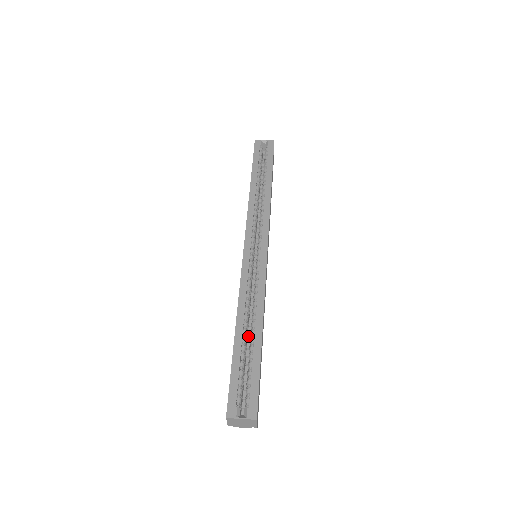
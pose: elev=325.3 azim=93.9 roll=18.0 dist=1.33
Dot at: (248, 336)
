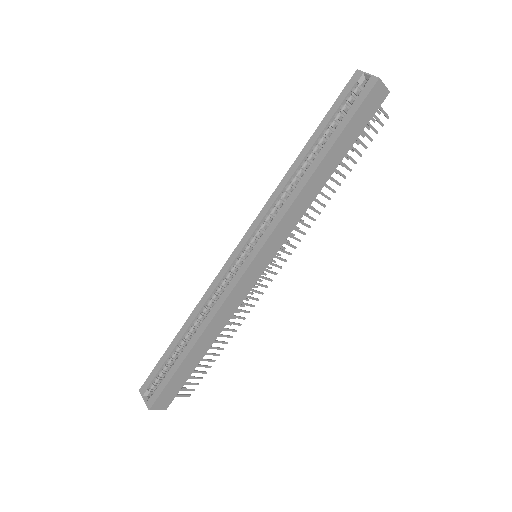
Dot at: occluded
